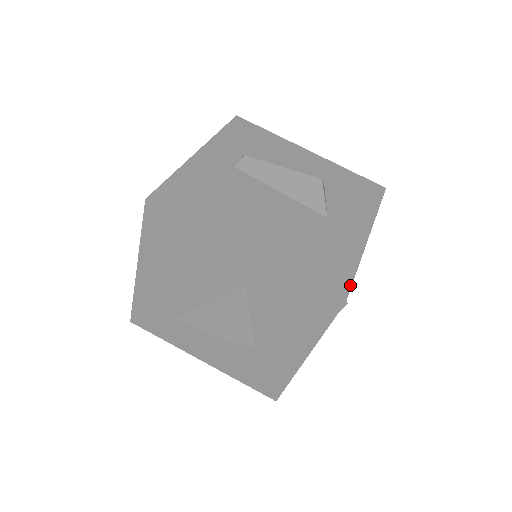
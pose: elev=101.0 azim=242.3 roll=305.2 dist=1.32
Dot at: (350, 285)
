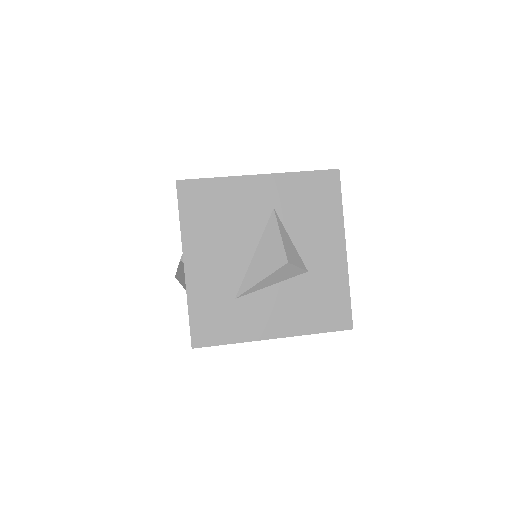
Dot at: occluded
